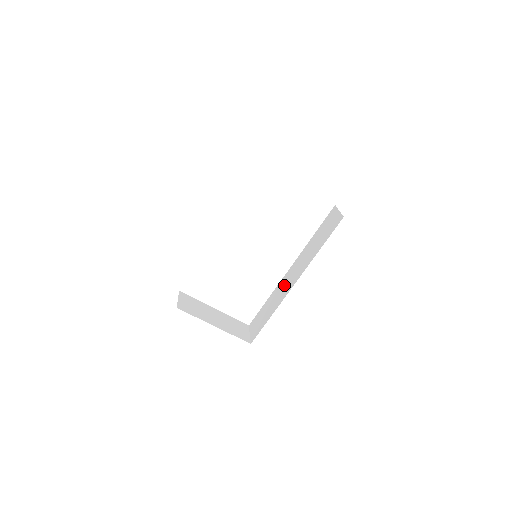
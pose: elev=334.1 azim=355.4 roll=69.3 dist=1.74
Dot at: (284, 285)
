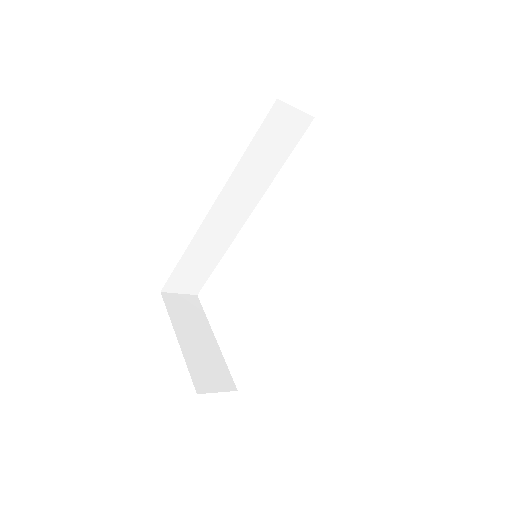
Dot at: occluded
